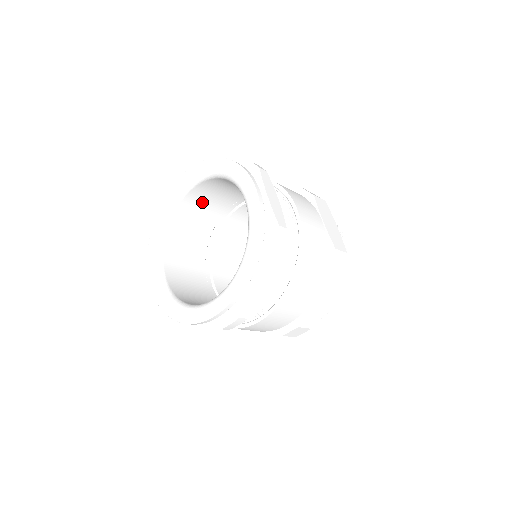
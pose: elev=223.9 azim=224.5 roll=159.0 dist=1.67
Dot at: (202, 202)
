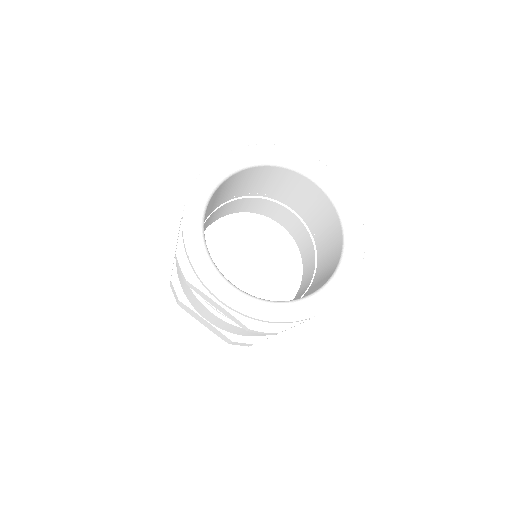
Dot at: (265, 177)
